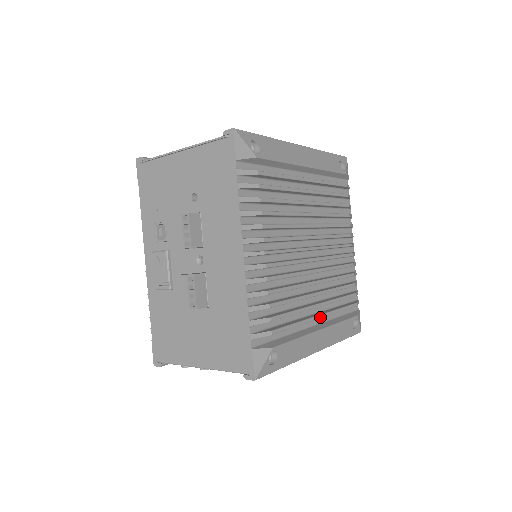
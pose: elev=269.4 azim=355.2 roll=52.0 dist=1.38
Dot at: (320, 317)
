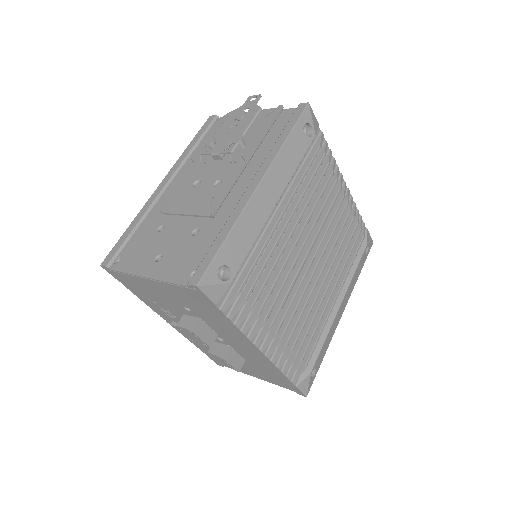
Dot at: occluded
